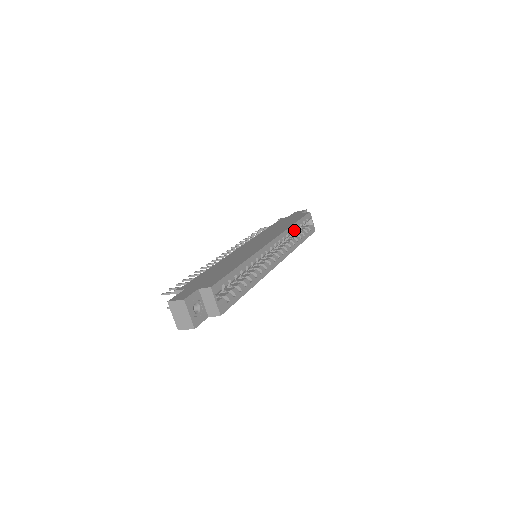
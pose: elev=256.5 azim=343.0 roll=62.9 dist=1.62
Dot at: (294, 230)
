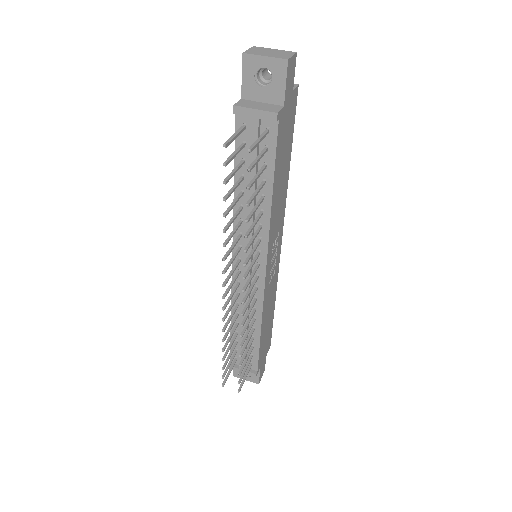
Dot at: occluded
